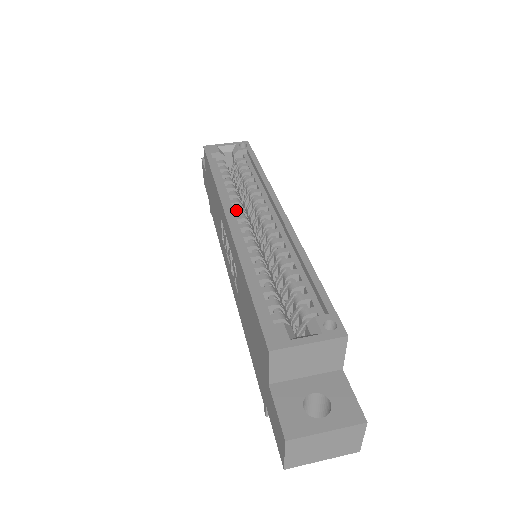
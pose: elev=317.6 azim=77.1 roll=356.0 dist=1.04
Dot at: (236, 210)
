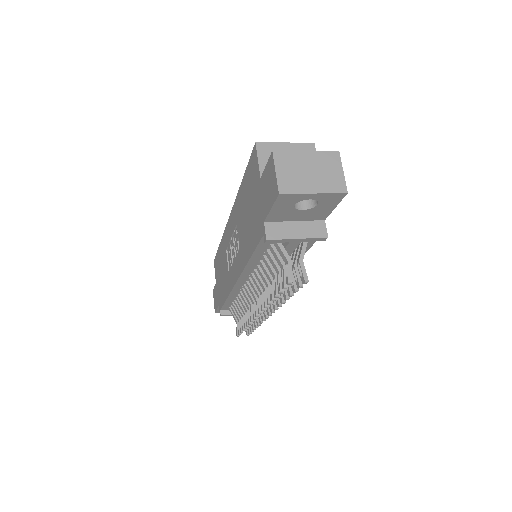
Dot at: occluded
